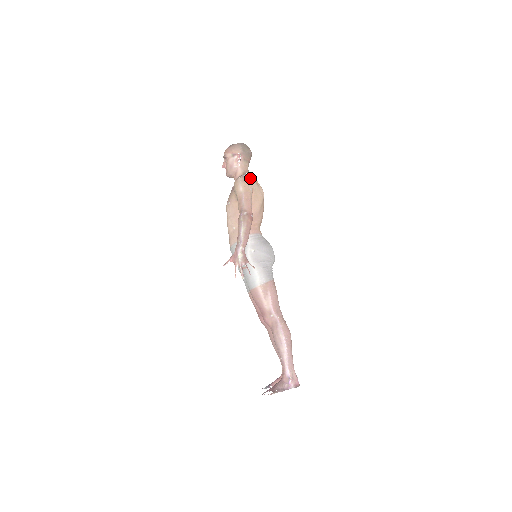
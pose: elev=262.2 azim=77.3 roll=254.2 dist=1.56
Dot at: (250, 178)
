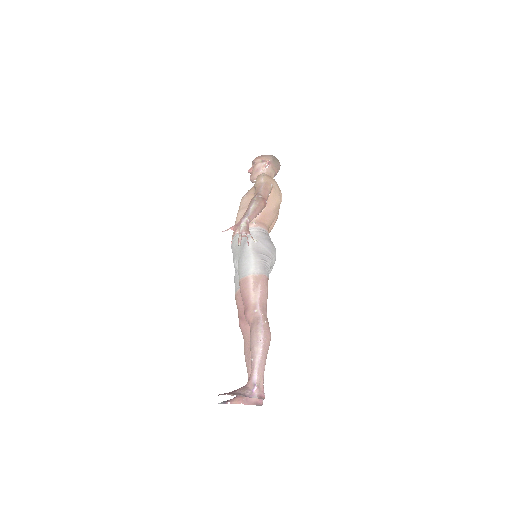
Dot at: (273, 179)
